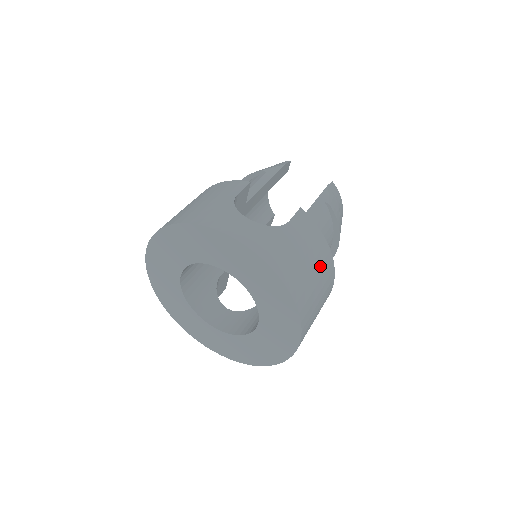
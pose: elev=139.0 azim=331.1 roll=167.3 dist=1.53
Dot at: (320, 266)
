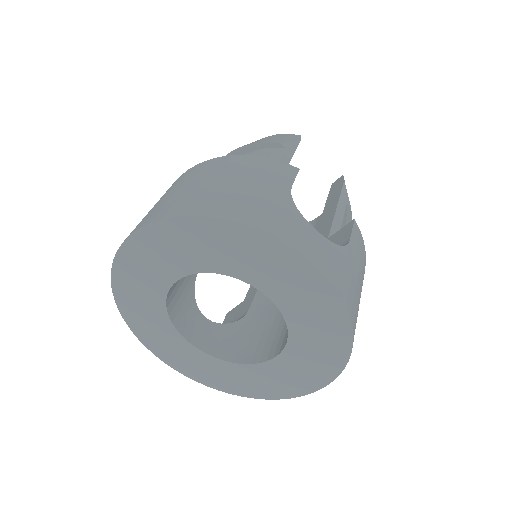
Dot at: occluded
